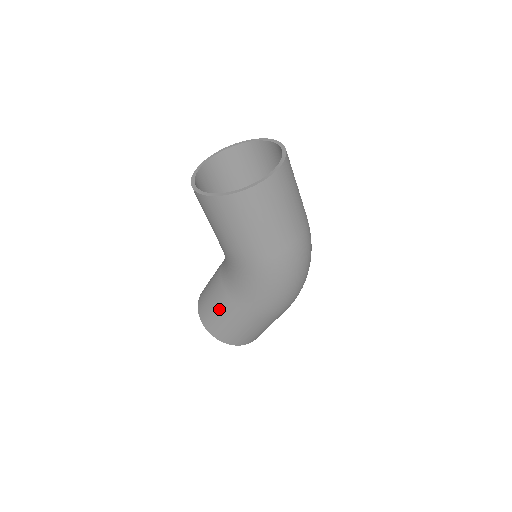
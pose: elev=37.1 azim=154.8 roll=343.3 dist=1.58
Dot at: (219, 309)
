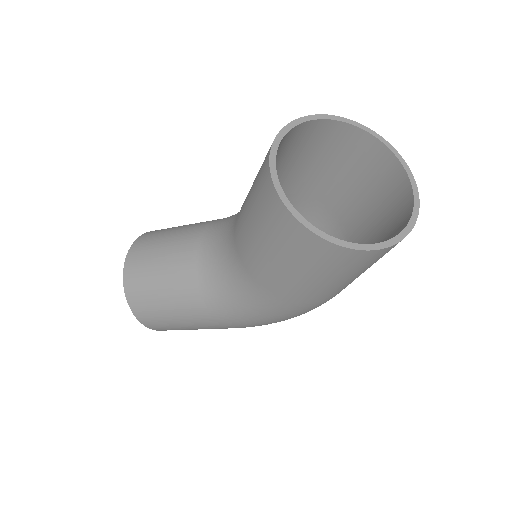
Dot at: (173, 303)
